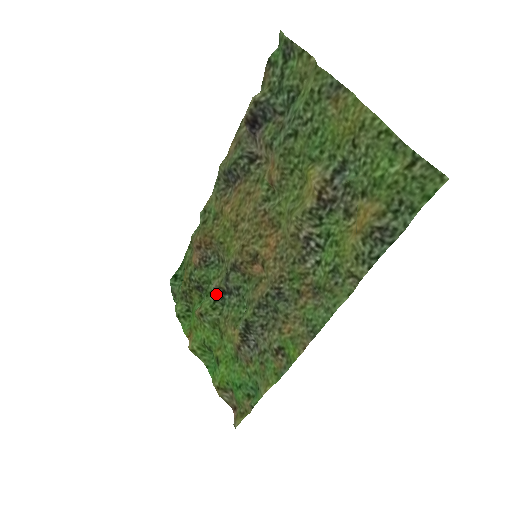
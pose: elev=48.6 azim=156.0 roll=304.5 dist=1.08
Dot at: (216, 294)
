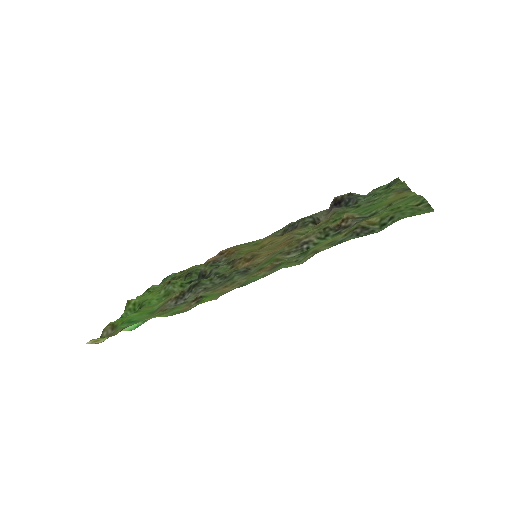
Dot at: (196, 279)
